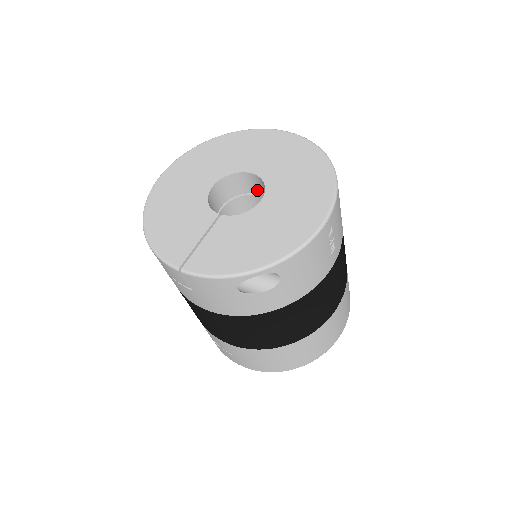
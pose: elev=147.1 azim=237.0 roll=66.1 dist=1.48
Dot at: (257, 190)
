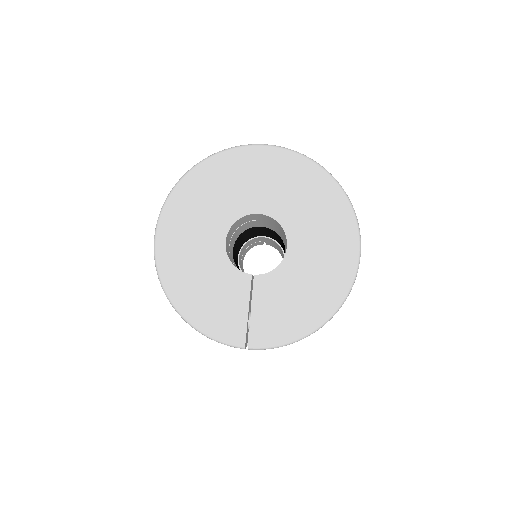
Dot at: (261, 219)
